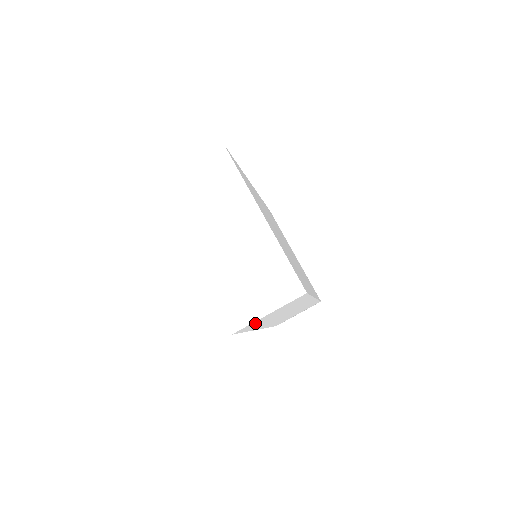
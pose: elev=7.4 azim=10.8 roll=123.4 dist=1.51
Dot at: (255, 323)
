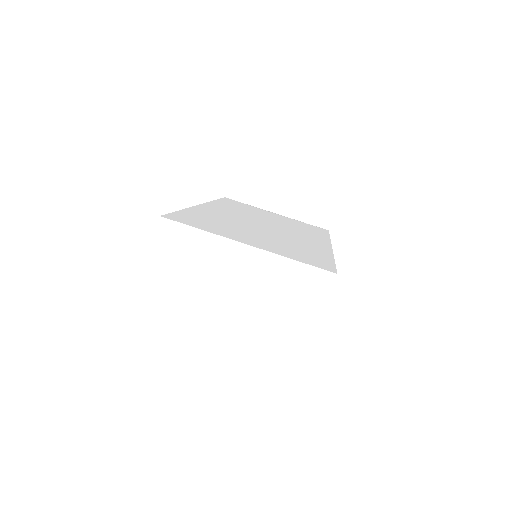
Dot at: occluded
